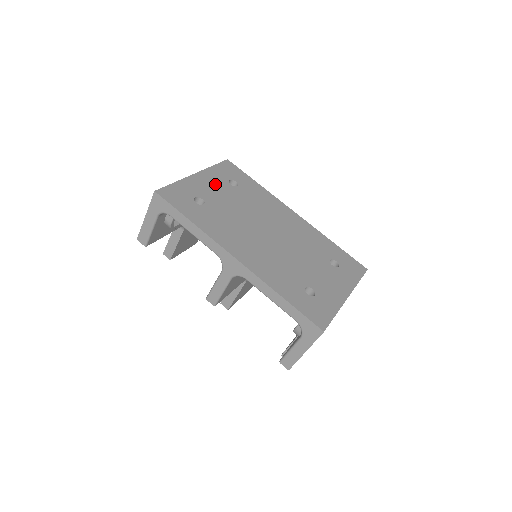
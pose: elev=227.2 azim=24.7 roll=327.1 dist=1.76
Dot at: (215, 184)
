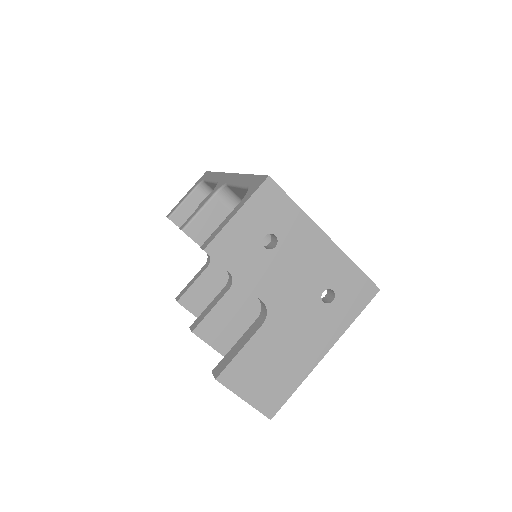
Dot at: occluded
